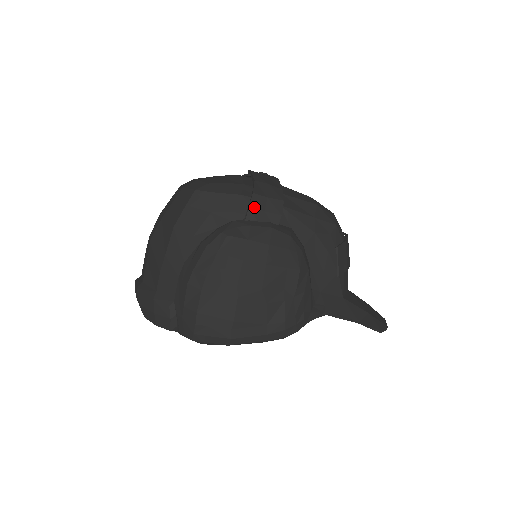
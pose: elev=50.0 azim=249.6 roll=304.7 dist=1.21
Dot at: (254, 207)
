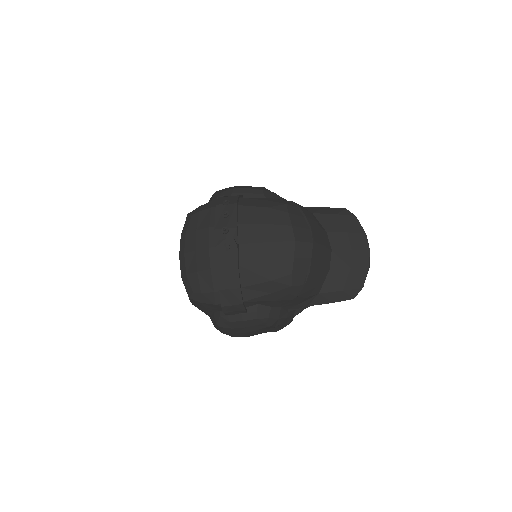
Dot at: (226, 312)
